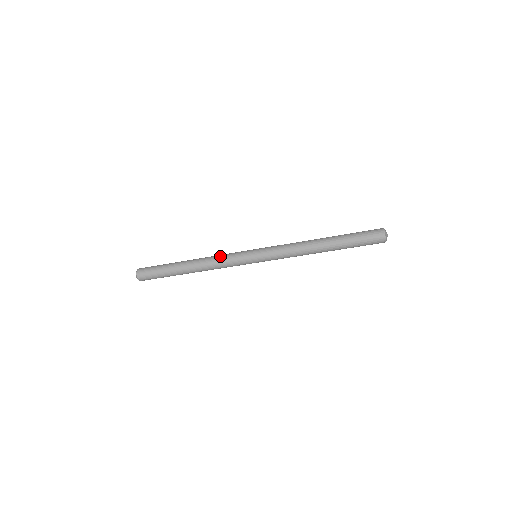
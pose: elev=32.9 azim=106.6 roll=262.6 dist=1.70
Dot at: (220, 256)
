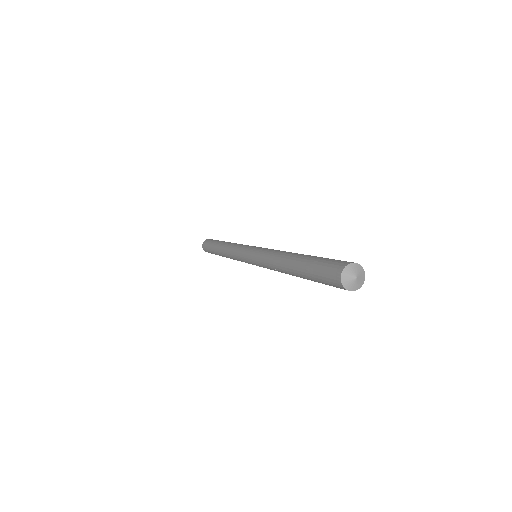
Dot at: (234, 246)
